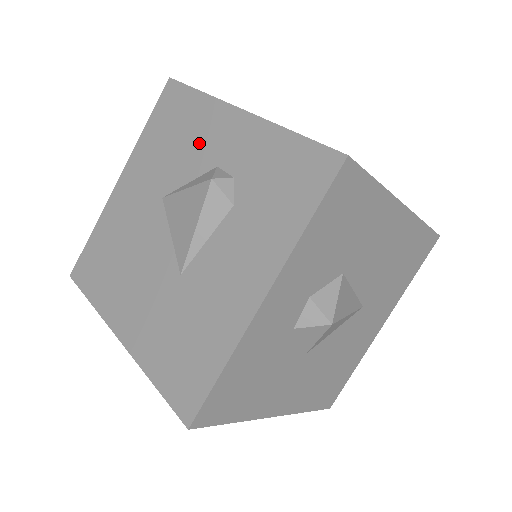
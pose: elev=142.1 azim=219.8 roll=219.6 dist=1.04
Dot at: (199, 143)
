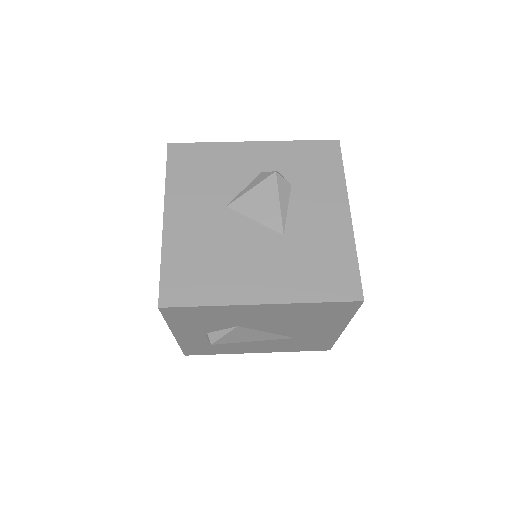
Dot at: (234, 167)
